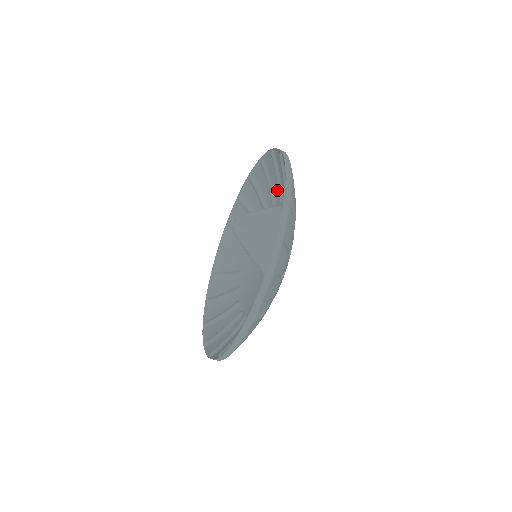
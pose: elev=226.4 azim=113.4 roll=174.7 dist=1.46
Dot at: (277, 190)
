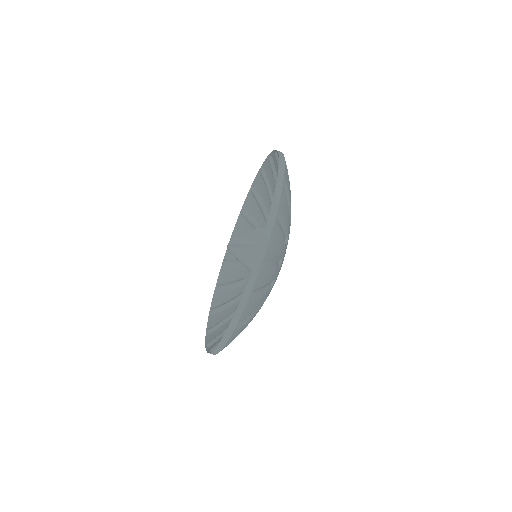
Dot at: (262, 217)
